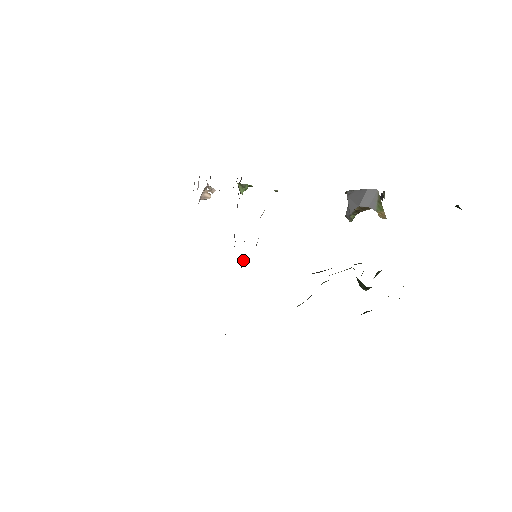
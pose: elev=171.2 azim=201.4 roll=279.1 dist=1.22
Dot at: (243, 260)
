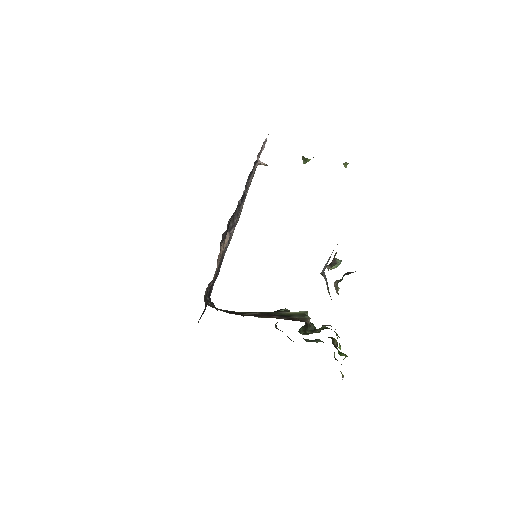
Dot at: occluded
